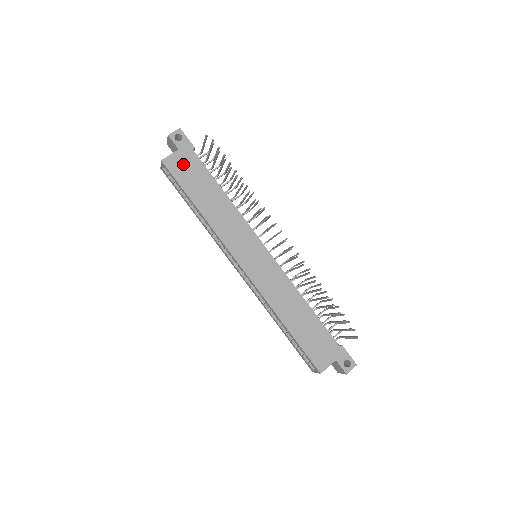
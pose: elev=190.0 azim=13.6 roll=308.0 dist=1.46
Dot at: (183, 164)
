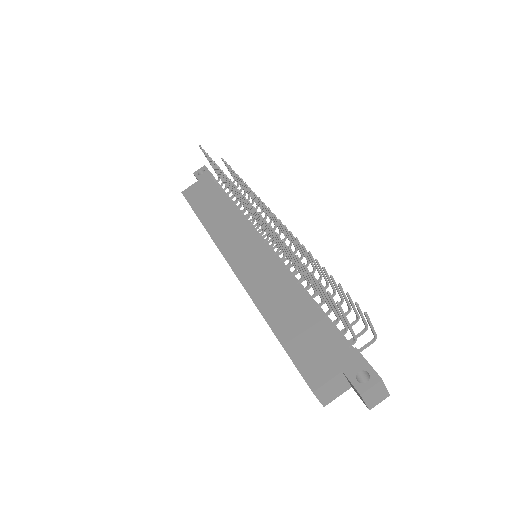
Dot at: (199, 190)
